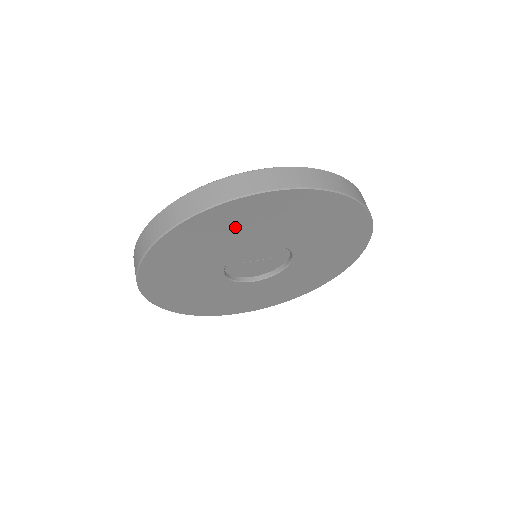
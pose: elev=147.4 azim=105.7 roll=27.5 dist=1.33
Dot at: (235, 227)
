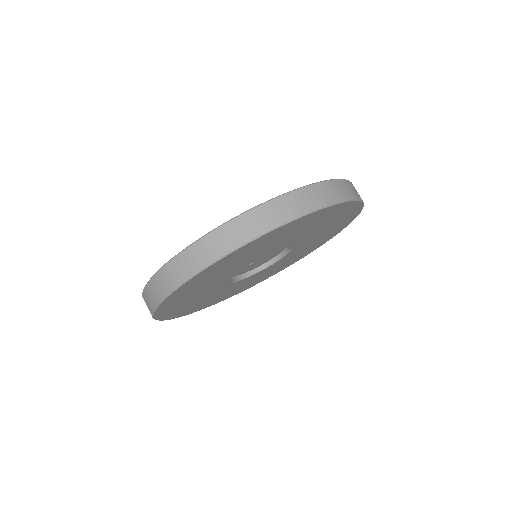
Dot at: (233, 263)
